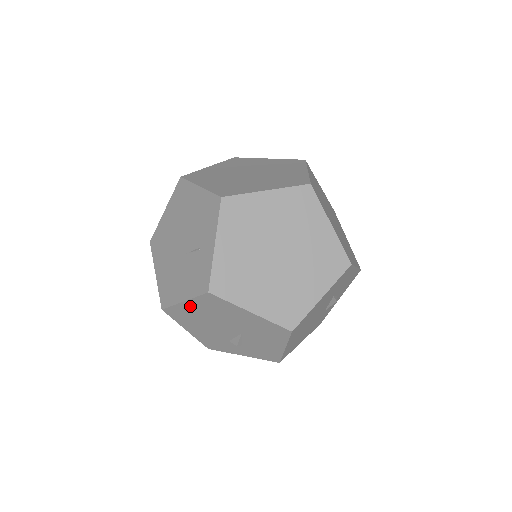
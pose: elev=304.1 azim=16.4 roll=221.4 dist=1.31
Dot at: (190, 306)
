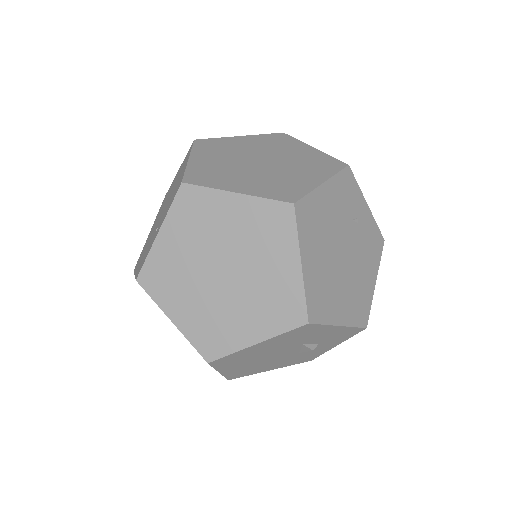
Dot at: occluded
